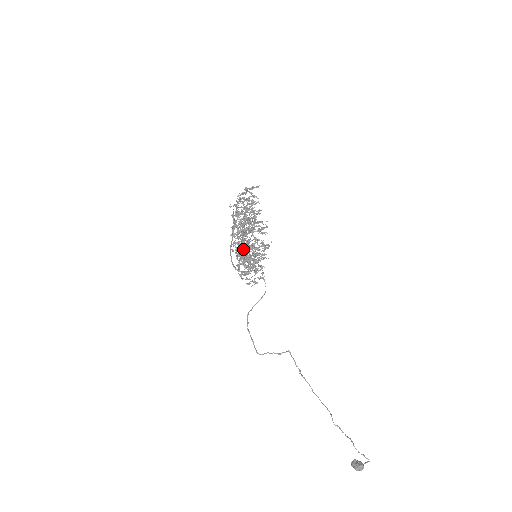
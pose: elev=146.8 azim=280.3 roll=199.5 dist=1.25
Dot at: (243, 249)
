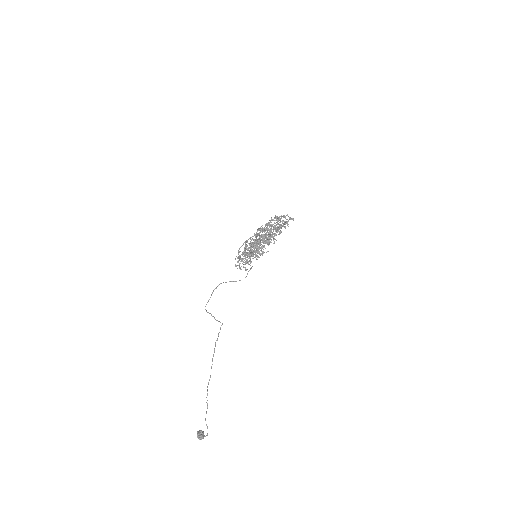
Dot at: occluded
